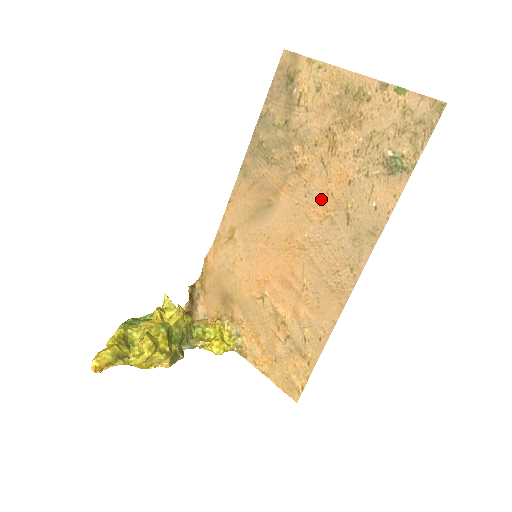
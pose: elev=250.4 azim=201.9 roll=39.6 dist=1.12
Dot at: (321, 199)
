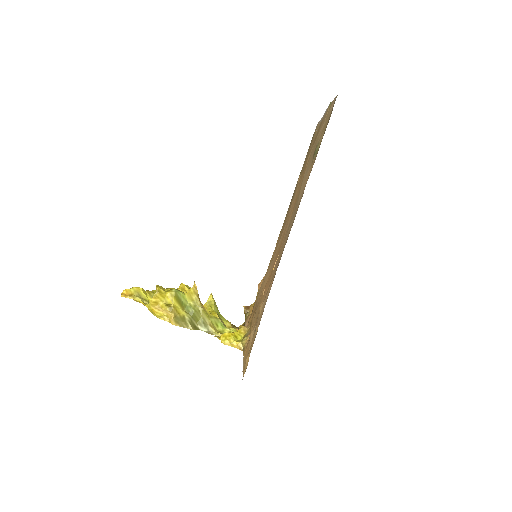
Dot at: (294, 203)
